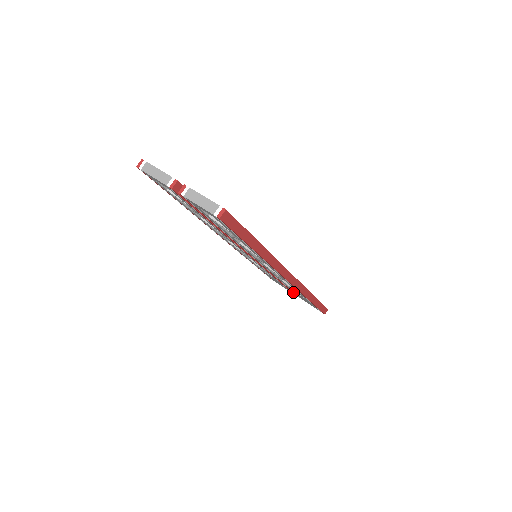
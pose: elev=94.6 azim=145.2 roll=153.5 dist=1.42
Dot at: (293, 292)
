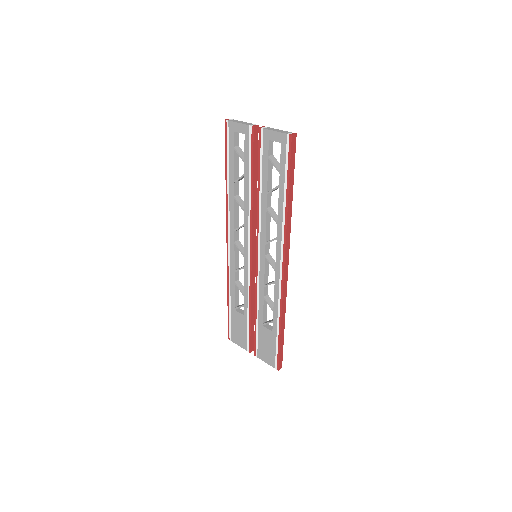
Dot at: (255, 339)
